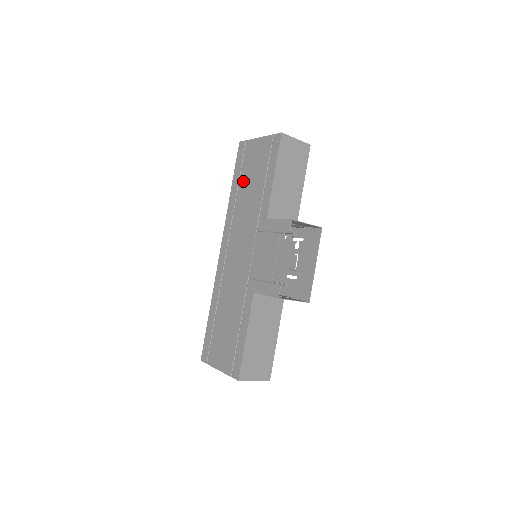
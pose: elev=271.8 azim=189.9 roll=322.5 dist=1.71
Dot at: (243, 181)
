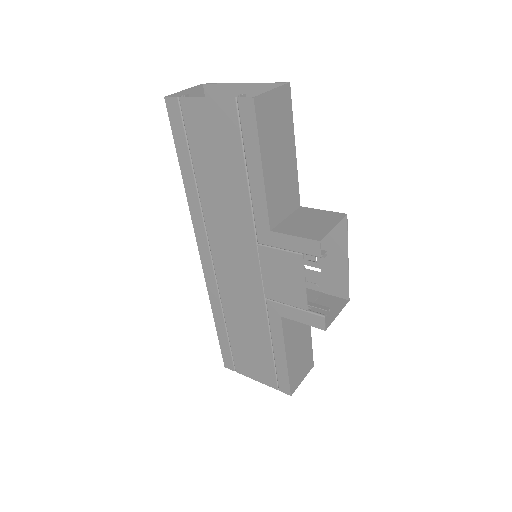
Dot at: (201, 166)
